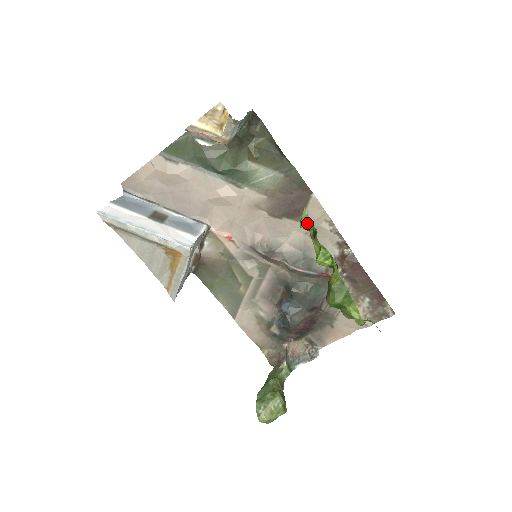
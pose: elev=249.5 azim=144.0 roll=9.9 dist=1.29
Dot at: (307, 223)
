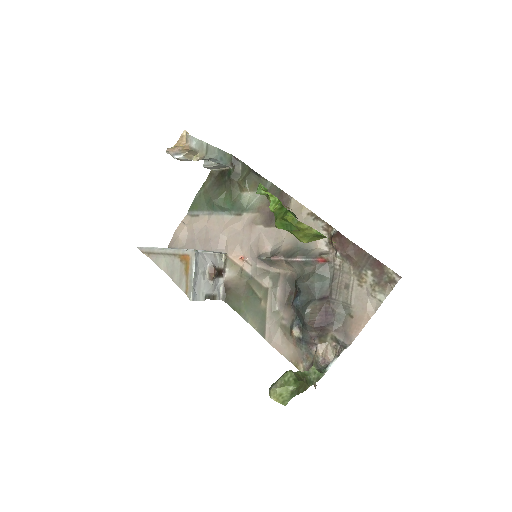
Dot at: (260, 188)
